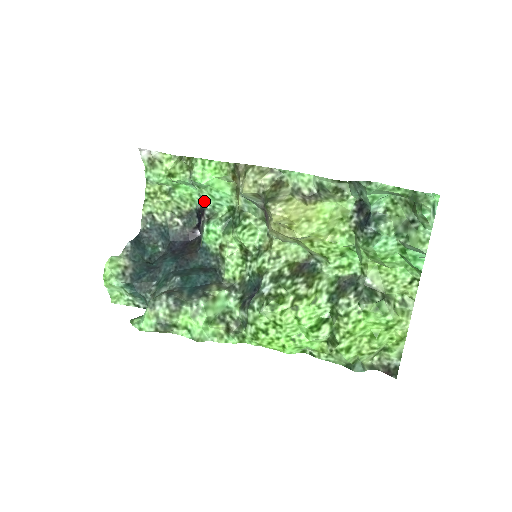
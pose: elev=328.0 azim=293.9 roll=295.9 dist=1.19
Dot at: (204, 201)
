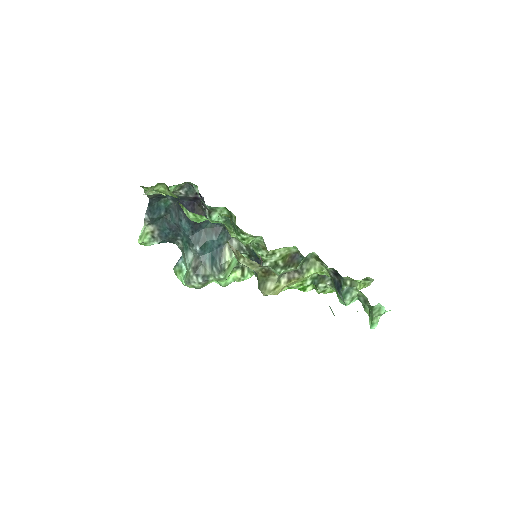
Dot at: occluded
